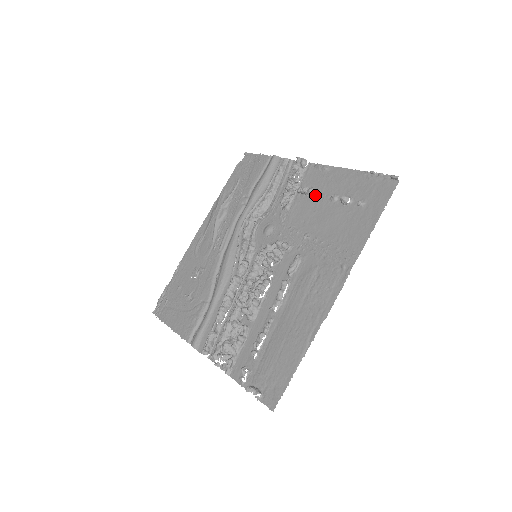
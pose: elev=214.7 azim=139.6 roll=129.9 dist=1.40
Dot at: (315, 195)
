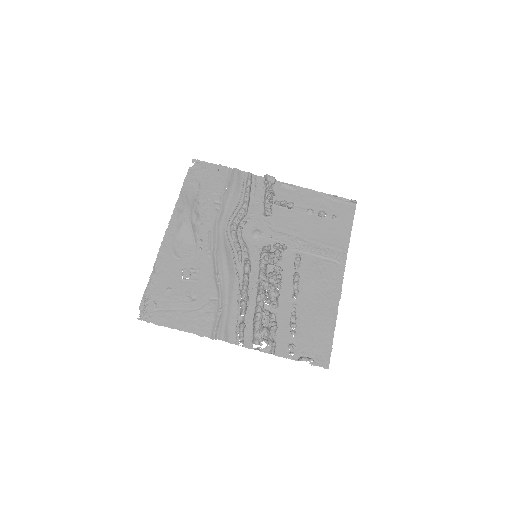
Dot at: (293, 208)
